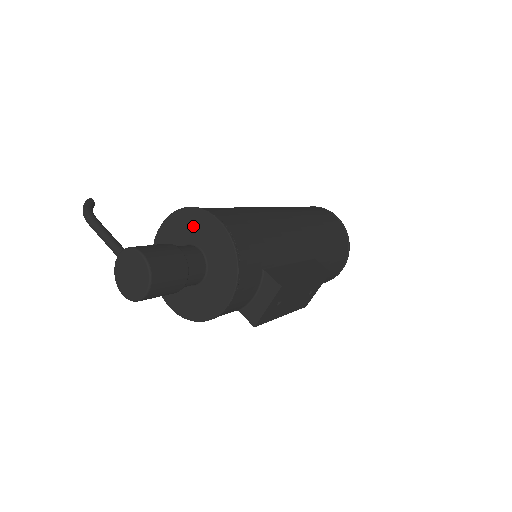
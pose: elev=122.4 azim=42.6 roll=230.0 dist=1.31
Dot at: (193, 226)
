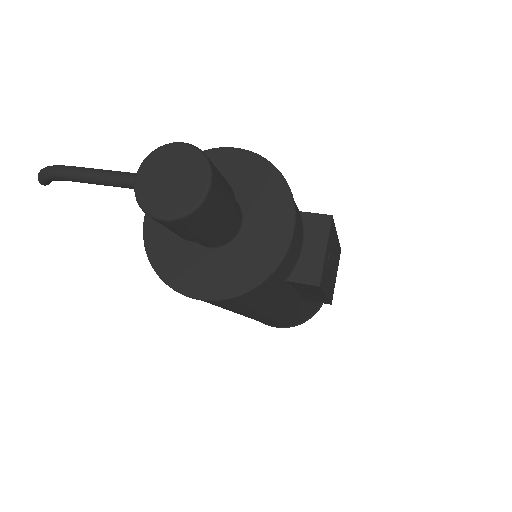
Dot at: occluded
